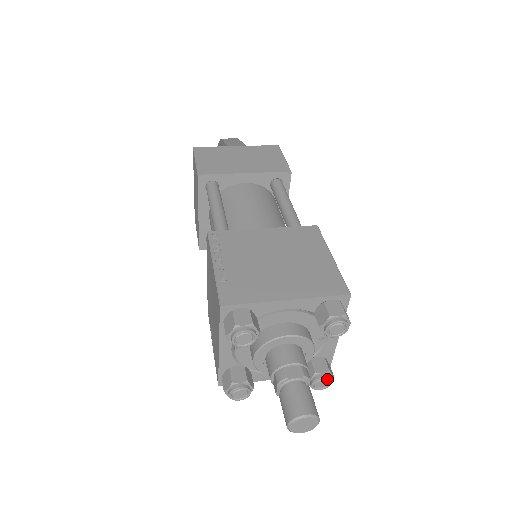
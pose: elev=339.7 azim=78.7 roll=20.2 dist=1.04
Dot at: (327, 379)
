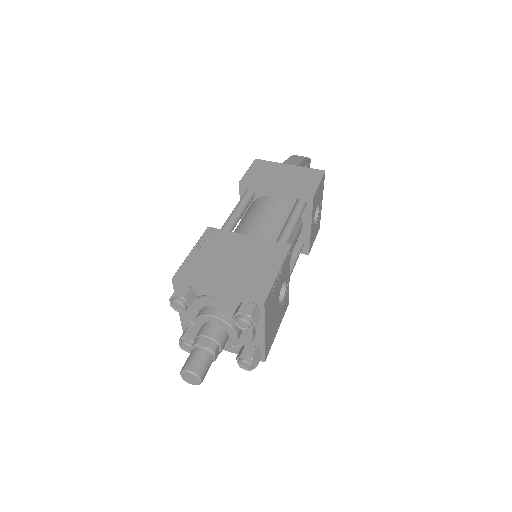
Dot at: (249, 363)
